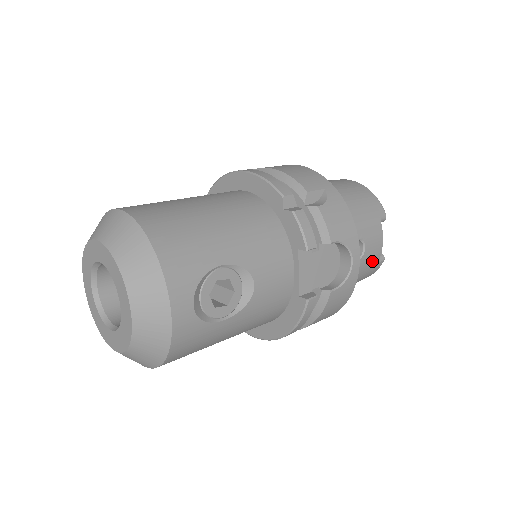
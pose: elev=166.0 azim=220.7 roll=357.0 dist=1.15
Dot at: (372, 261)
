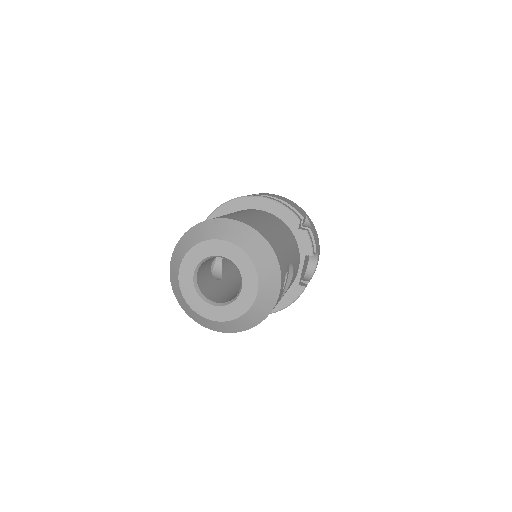
Dot at: occluded
